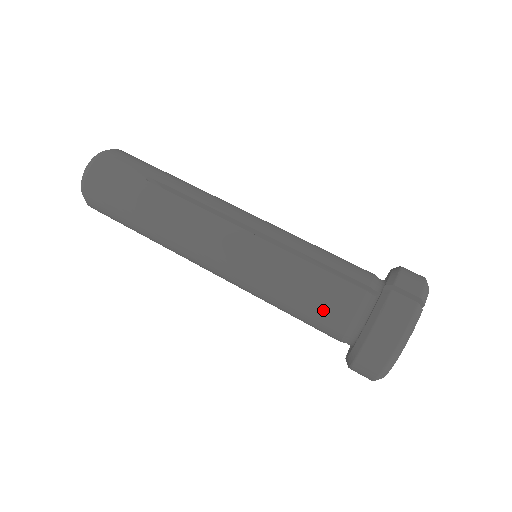
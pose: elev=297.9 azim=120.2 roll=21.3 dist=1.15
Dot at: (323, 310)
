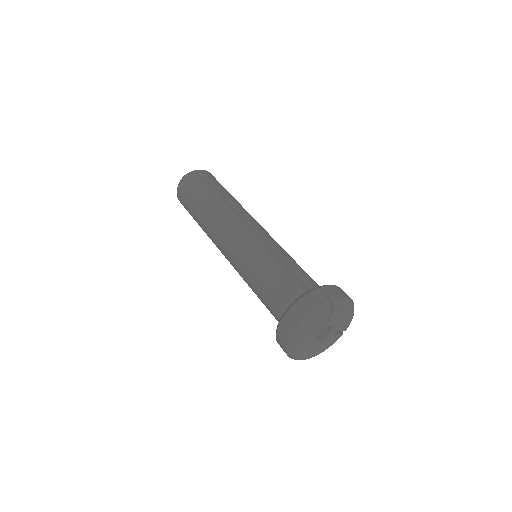
Dot at: (273, 292)
